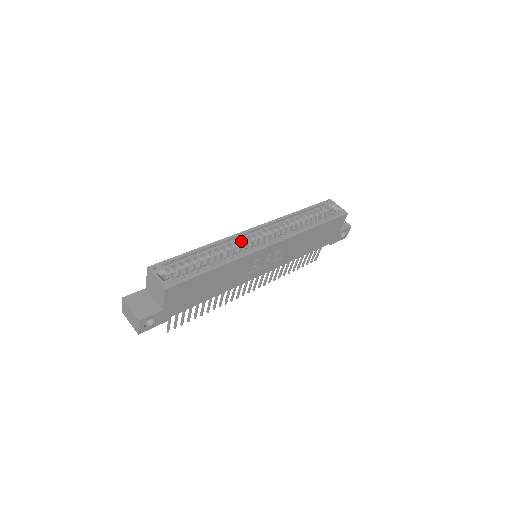
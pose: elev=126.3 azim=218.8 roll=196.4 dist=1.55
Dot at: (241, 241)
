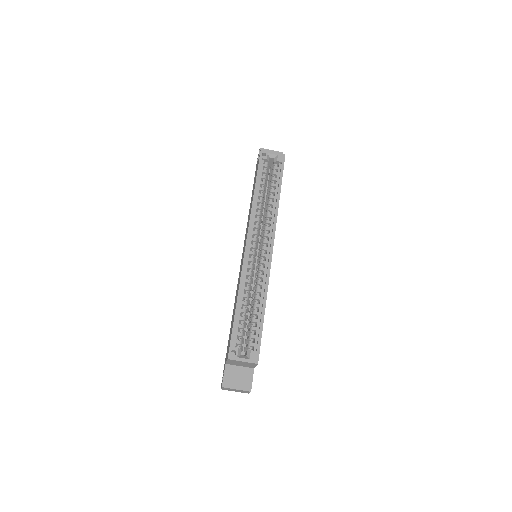
Dot at: (247, 263)
